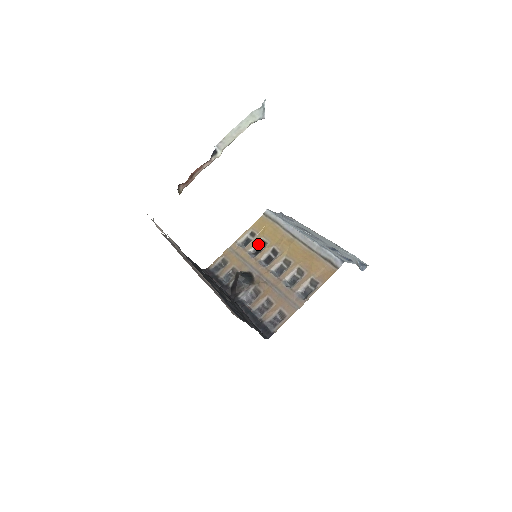
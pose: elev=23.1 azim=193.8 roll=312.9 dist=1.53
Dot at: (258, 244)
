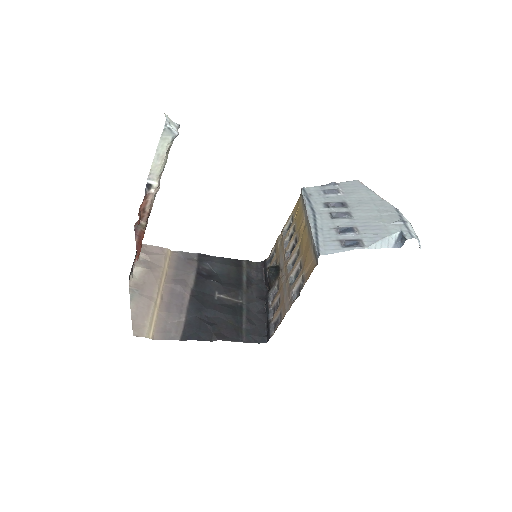
Dot at: (292, 231)
